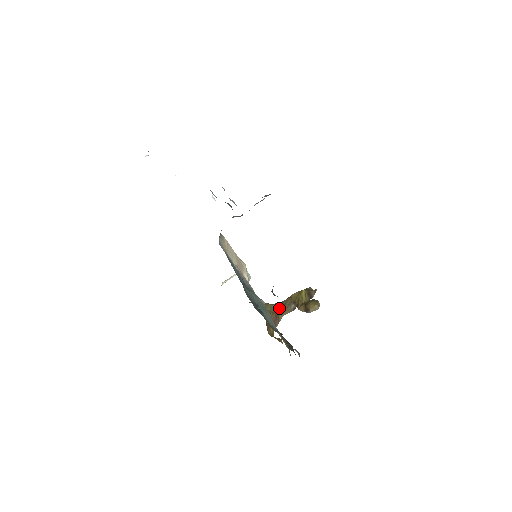
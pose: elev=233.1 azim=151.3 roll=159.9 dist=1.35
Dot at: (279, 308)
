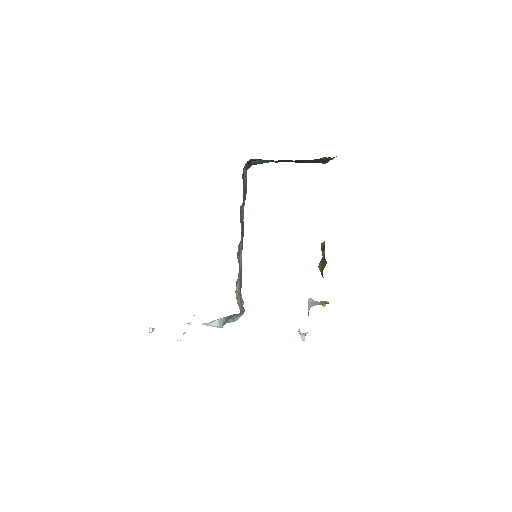
Dot at: occluded
